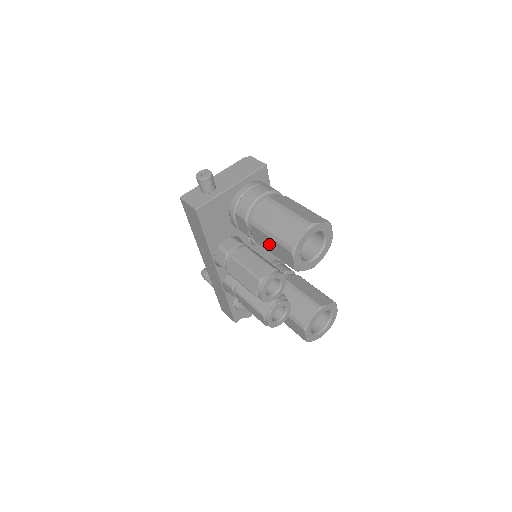
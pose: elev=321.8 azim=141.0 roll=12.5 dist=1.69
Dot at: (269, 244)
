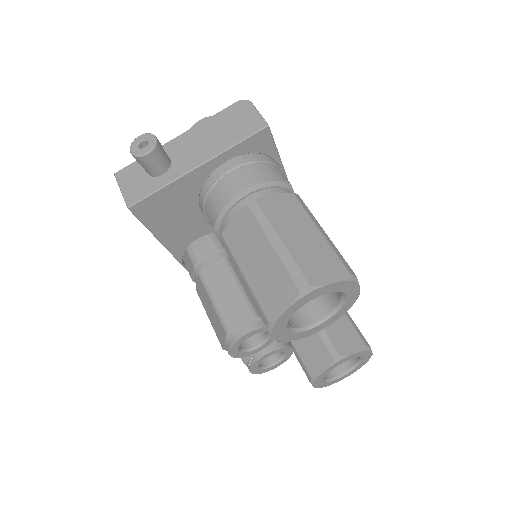
Dot at: occluded
